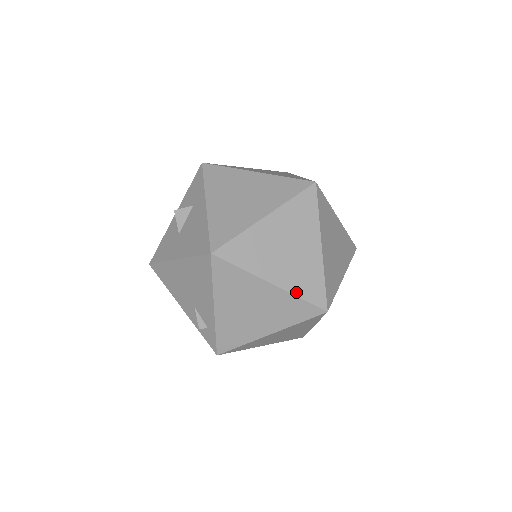
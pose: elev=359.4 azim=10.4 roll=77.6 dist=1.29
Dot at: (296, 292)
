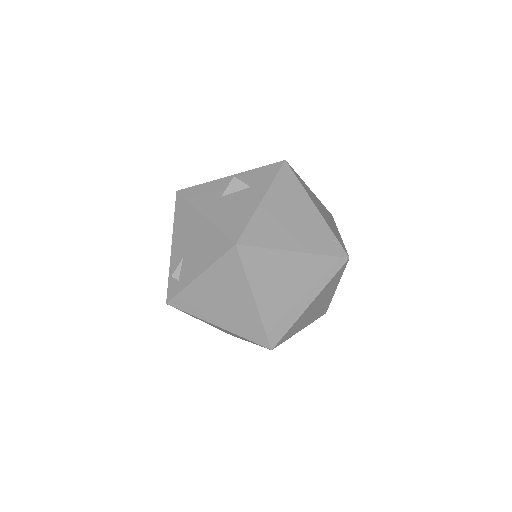
Dot at: (265, 320)
